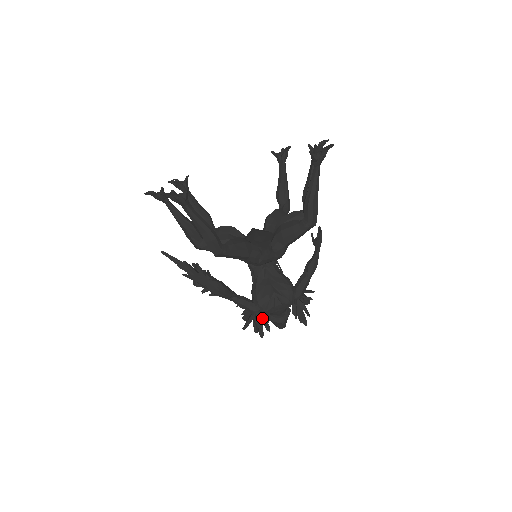
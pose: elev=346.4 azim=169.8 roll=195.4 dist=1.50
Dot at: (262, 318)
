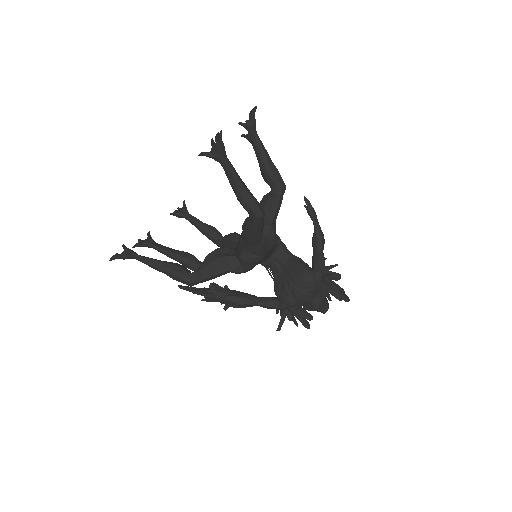
Dot at: (294, 312)
